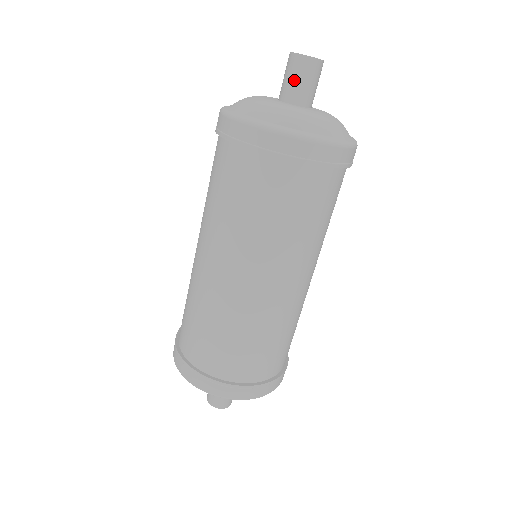
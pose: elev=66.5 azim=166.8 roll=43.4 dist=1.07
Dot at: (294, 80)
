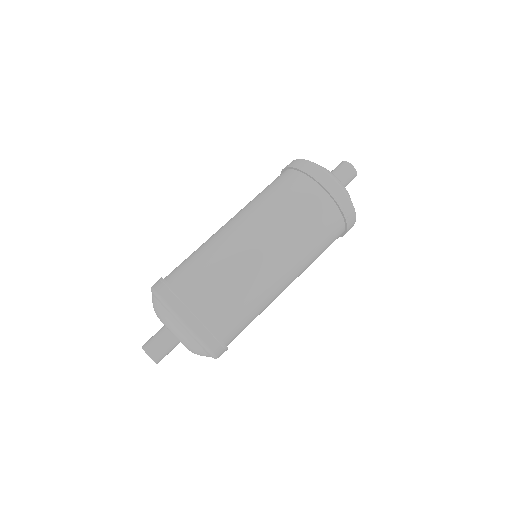
Dot at: (333, 170)
